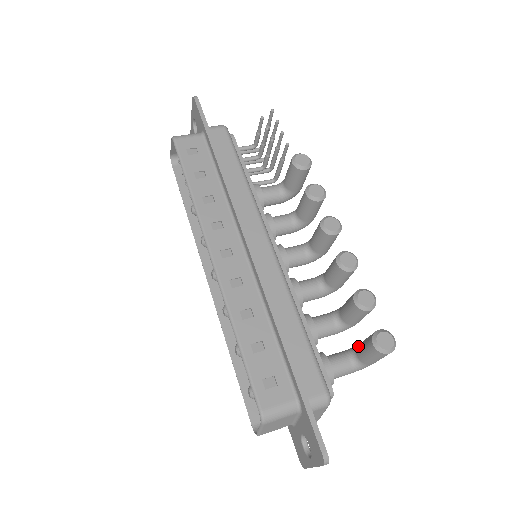
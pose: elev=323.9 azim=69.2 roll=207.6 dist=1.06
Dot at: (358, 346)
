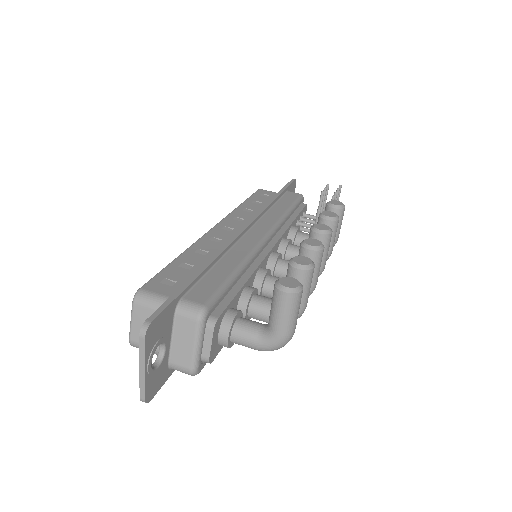
Dot at: occluded
